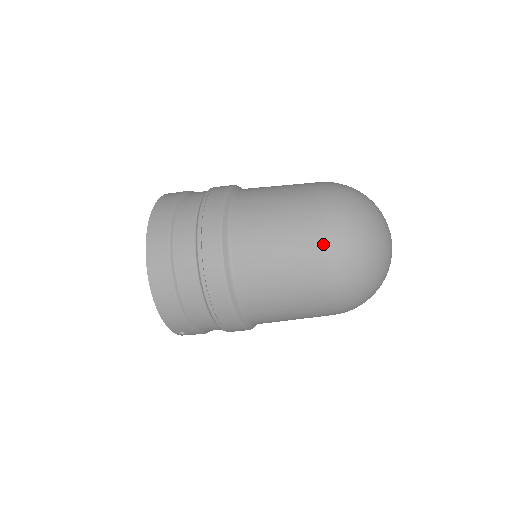
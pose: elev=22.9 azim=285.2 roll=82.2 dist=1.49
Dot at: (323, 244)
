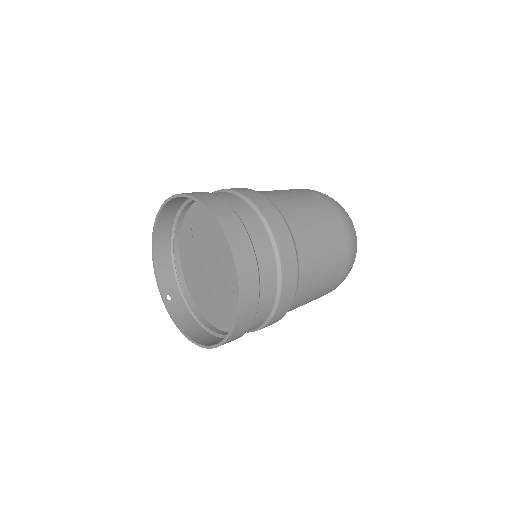
Dot at: occluded
